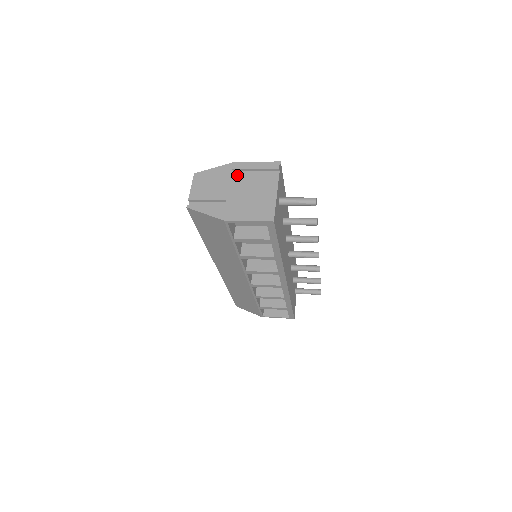
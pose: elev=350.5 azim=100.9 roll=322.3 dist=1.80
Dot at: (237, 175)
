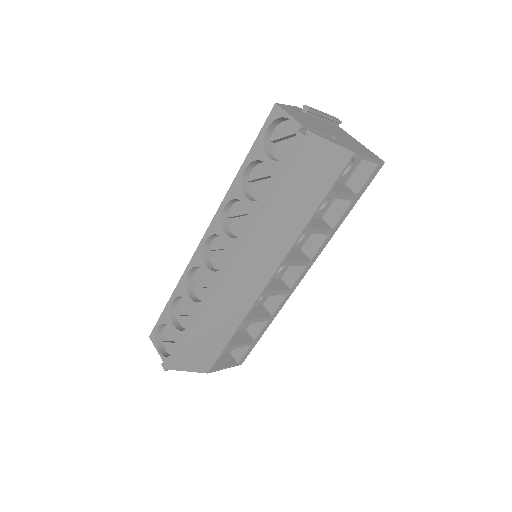
Dot at: (314, 118)
